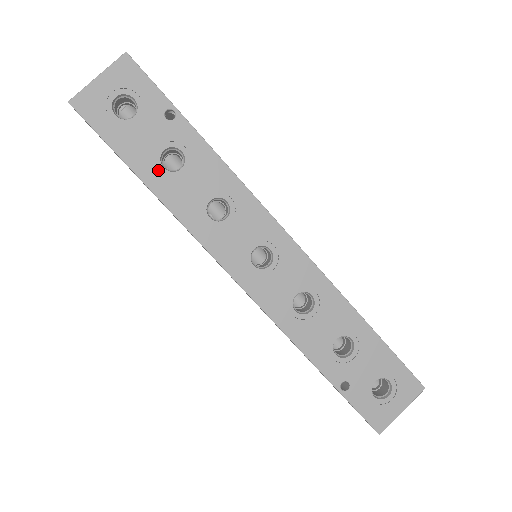
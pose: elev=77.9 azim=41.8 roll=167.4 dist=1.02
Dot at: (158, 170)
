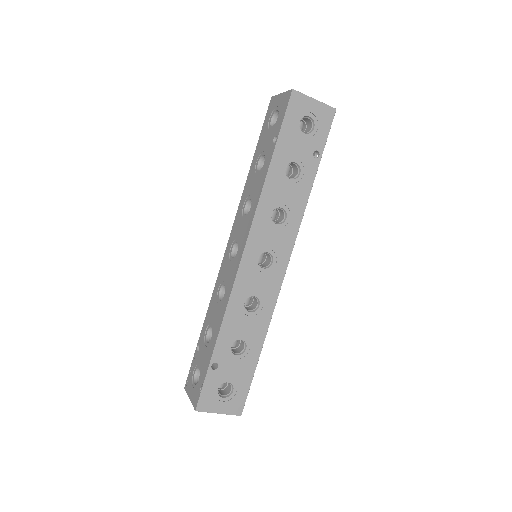
Dot at: (283, 165)
